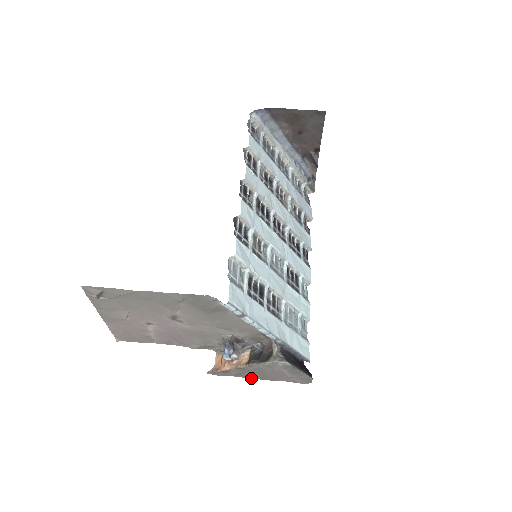
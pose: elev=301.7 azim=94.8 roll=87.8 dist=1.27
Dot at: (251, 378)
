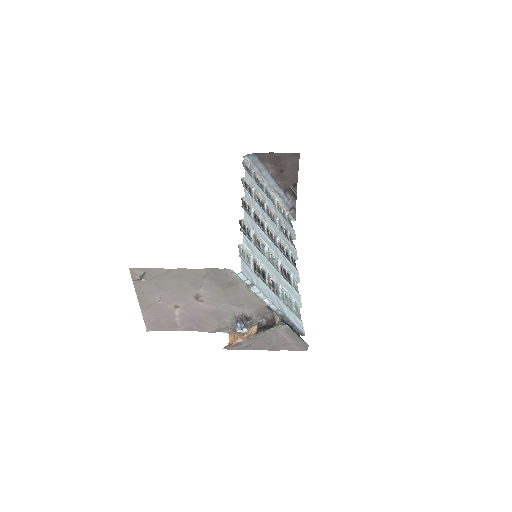
Dot at: occluded
